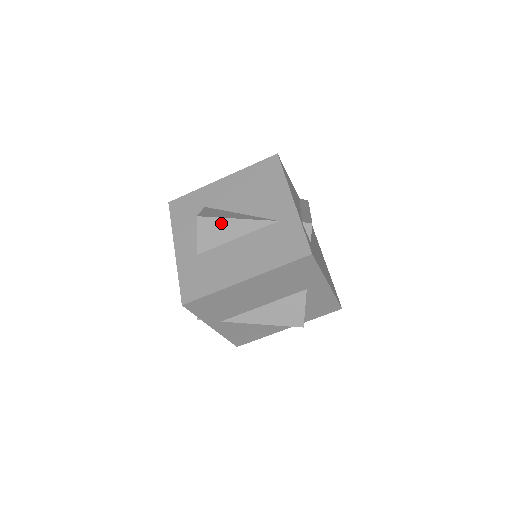
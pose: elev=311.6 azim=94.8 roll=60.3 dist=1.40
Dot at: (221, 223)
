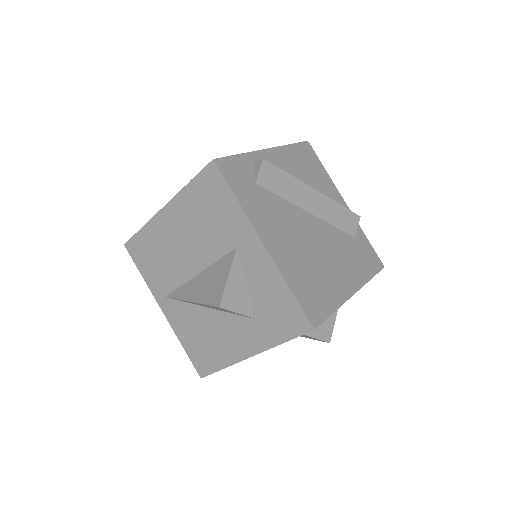
Dot at: occluded
